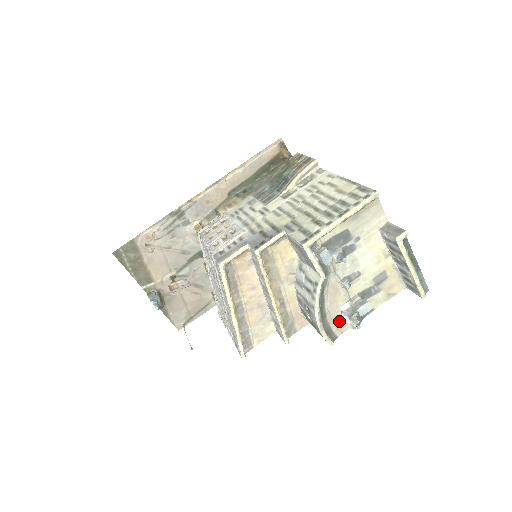
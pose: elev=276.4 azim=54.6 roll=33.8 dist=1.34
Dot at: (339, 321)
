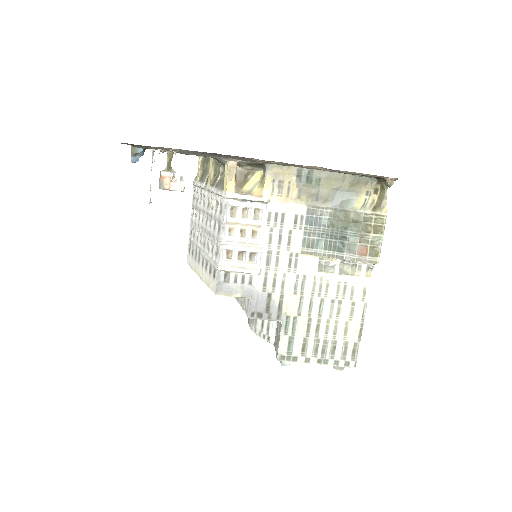
Dot at: occluded
